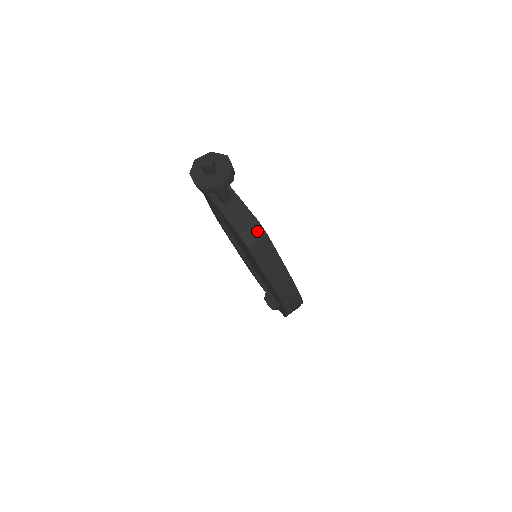
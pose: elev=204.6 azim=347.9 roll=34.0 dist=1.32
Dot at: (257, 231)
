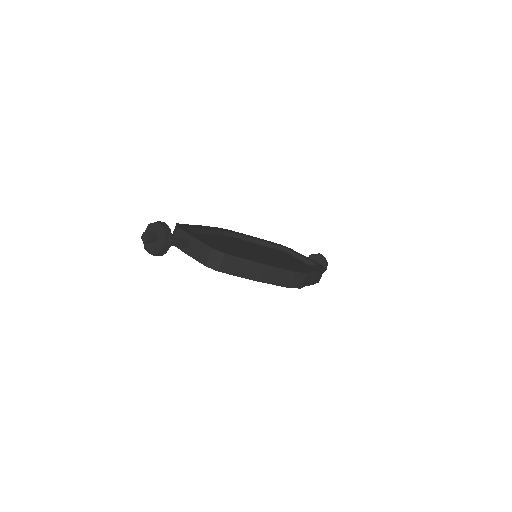
Dot at: (216, 256)
